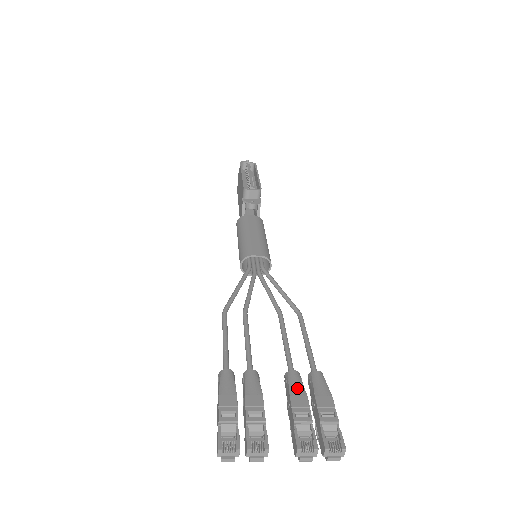
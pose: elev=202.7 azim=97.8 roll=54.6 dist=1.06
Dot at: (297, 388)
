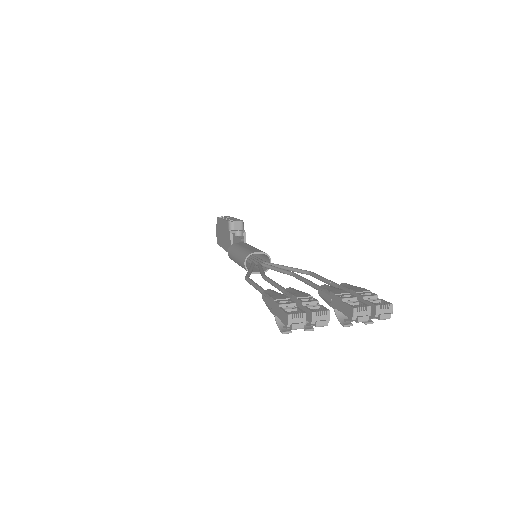
Dot at: (333, 288)
